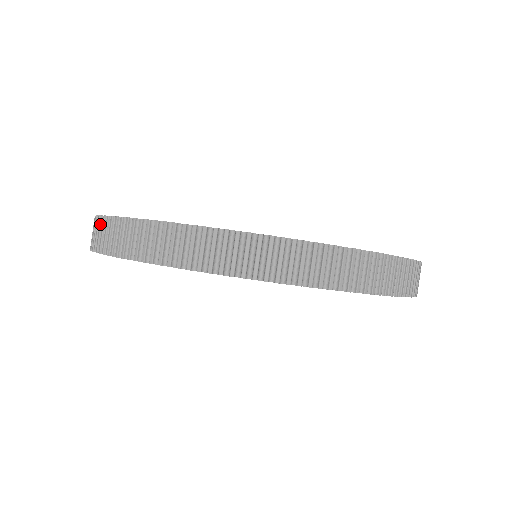
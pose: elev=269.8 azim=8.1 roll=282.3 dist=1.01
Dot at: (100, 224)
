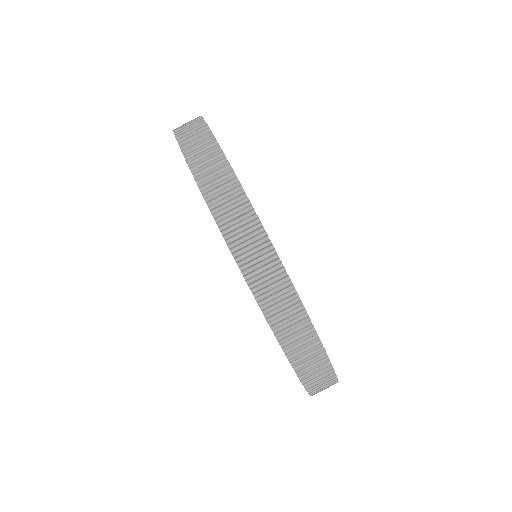
Dot at: (259, 238)
